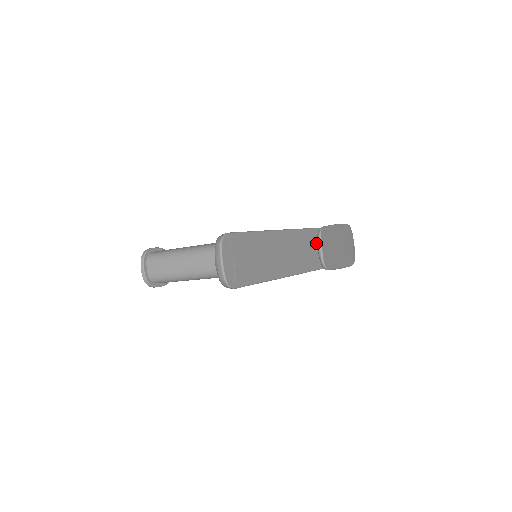
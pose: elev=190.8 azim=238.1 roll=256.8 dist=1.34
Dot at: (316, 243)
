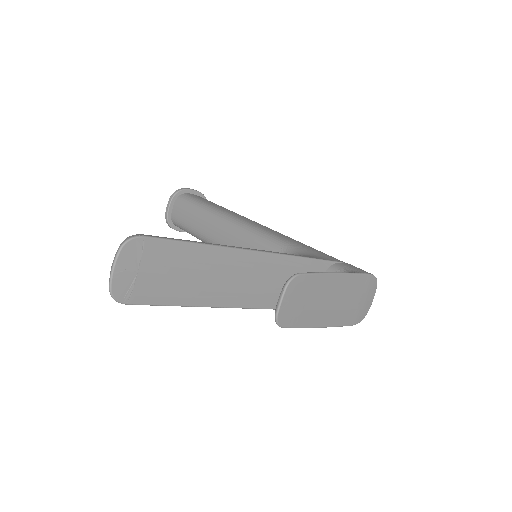
Dot at: occluded
